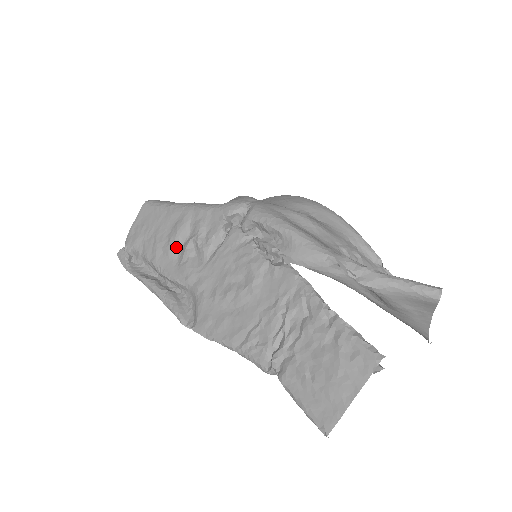
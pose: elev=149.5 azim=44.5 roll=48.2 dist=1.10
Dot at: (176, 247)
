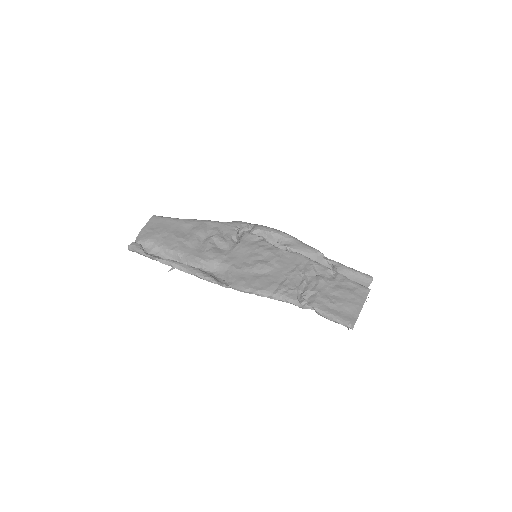
Dot at: (197, 241)
